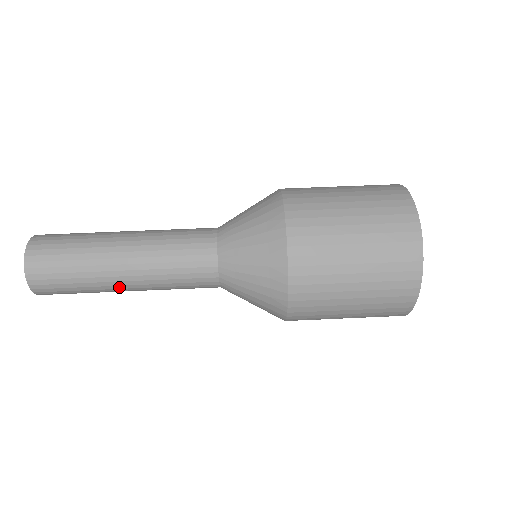
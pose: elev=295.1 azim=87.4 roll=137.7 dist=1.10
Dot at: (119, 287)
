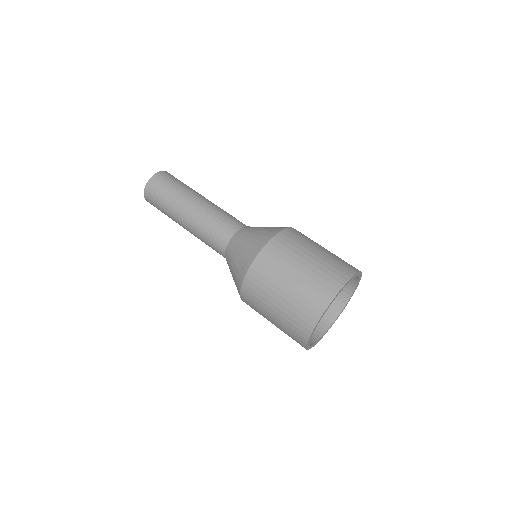
Dot at: (180, 219)
